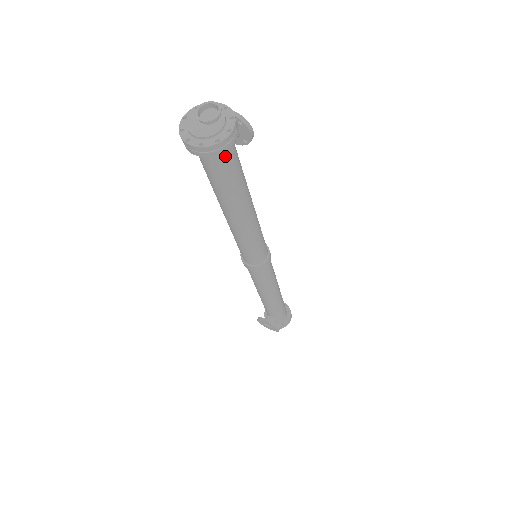
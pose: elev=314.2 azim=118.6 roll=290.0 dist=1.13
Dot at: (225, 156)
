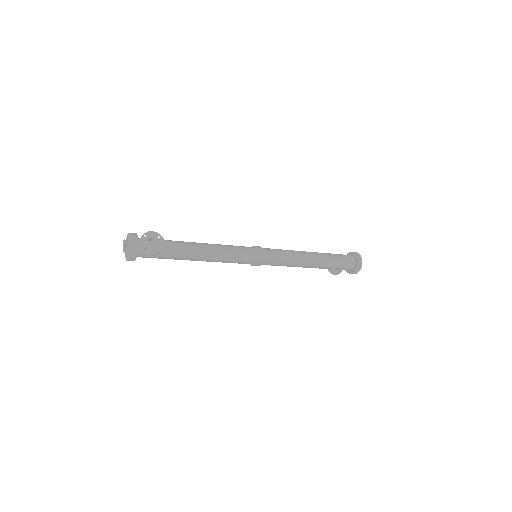
Dot at: (142, 257)
